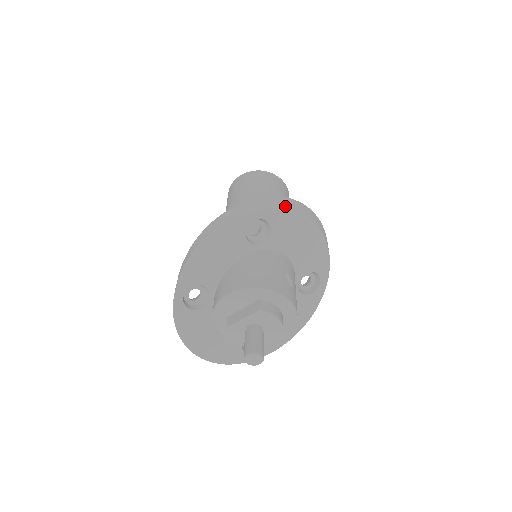
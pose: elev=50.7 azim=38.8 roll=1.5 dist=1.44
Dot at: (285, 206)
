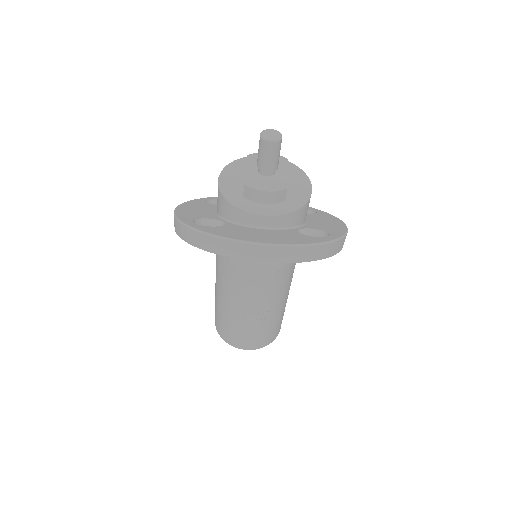
Dot at: occluded
